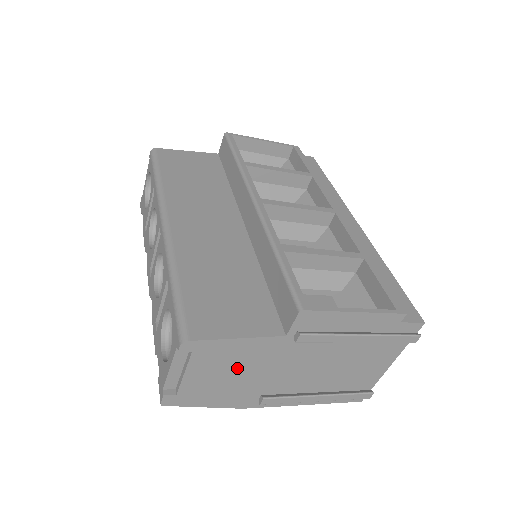
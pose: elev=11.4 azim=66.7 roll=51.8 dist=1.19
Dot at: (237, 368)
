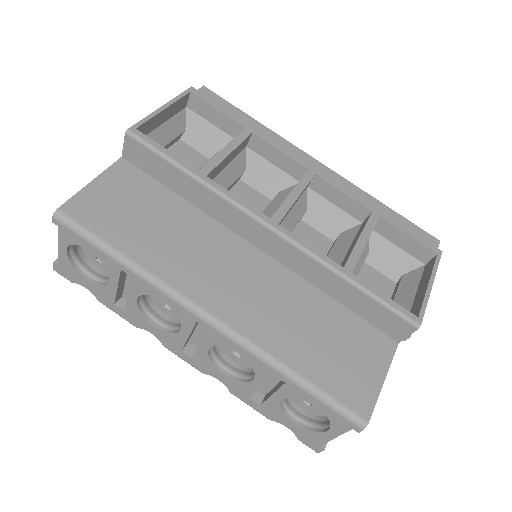
Dot at: occluded
